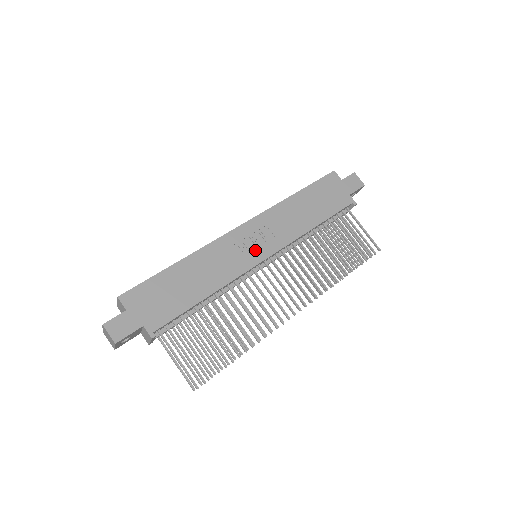
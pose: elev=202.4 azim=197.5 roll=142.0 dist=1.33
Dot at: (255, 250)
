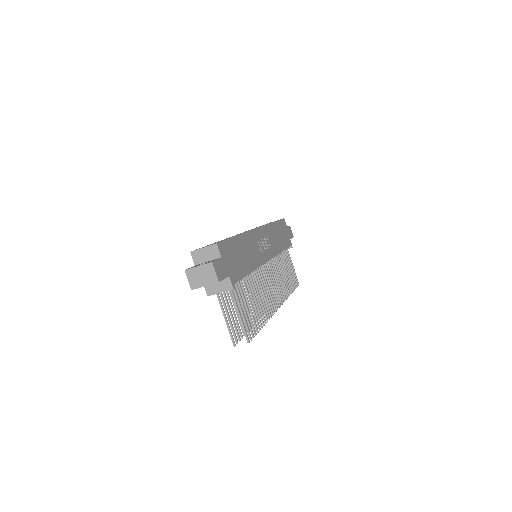
Dot at: (265, 251)
